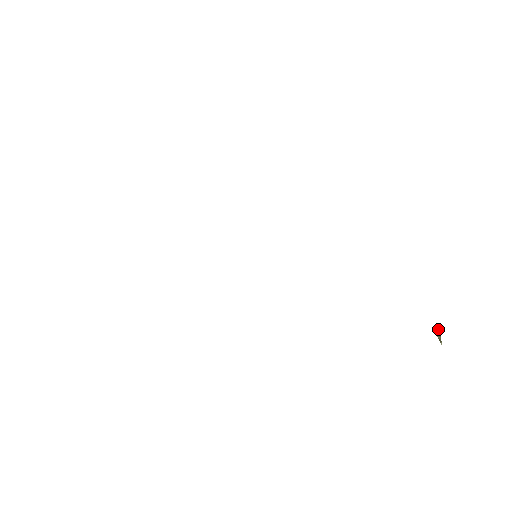
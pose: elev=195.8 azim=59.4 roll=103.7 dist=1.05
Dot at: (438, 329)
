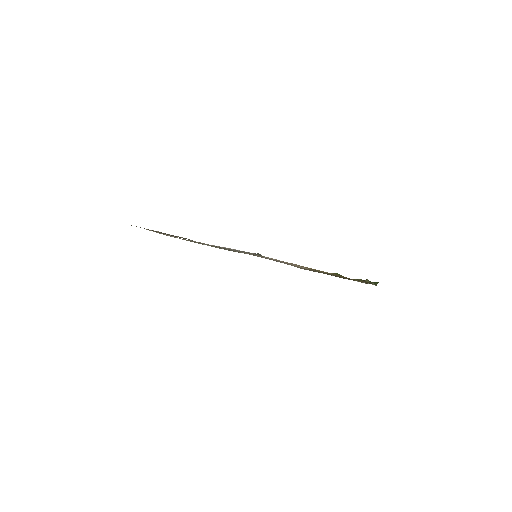
Dot at: occluded
